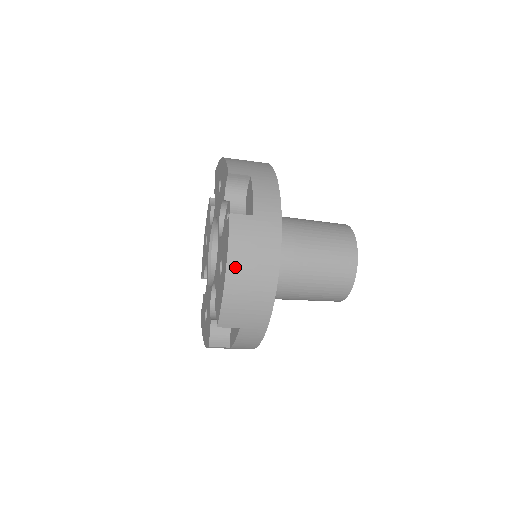
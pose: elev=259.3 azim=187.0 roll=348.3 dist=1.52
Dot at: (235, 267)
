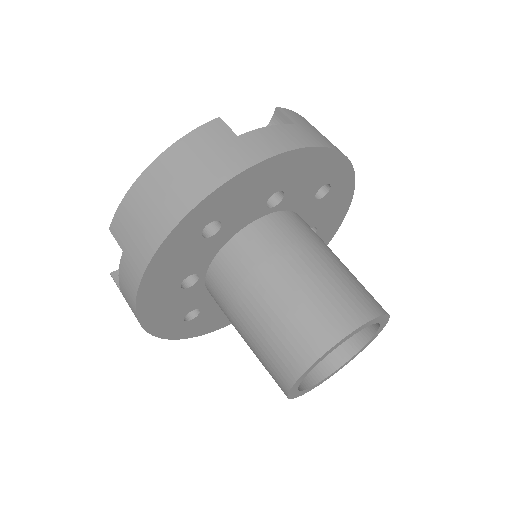
Dot at: (164, 164)
